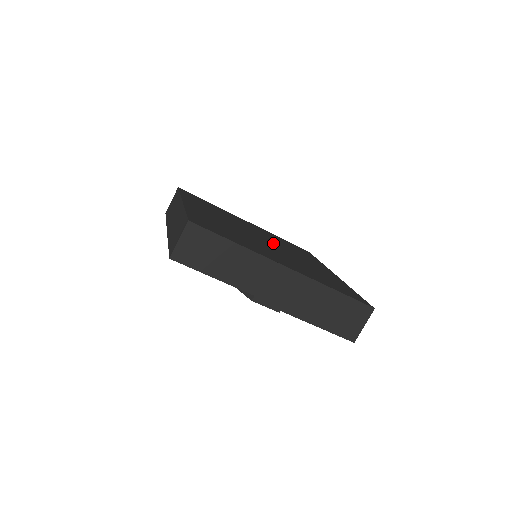
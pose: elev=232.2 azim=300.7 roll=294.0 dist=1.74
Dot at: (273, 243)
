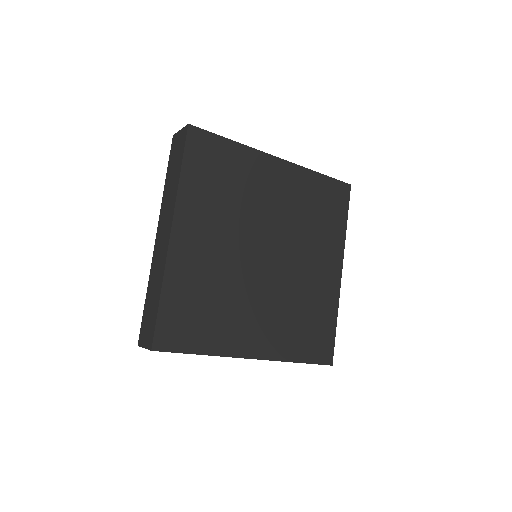
Dot at: (280, 247)
